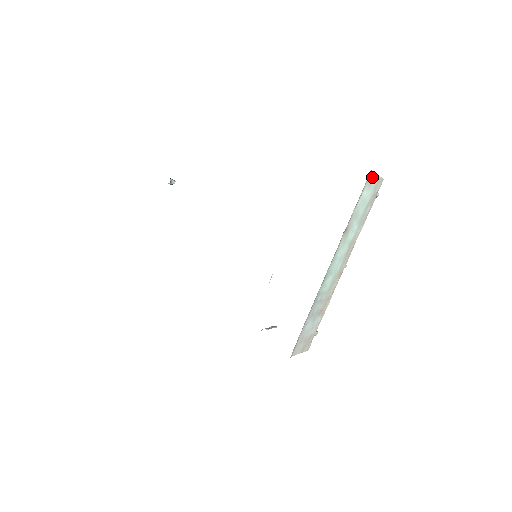
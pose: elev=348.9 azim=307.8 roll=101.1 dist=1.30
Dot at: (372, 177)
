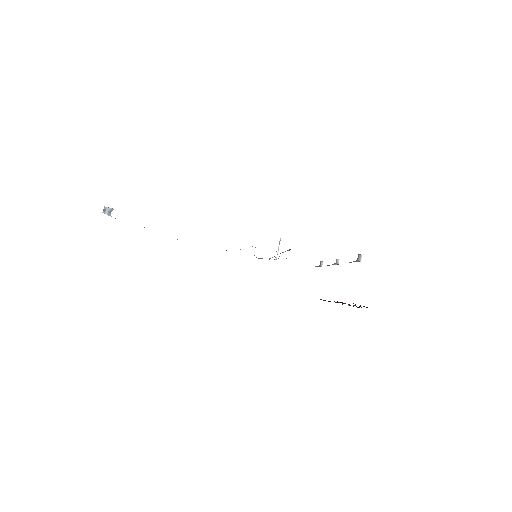
Dot at: occluded
